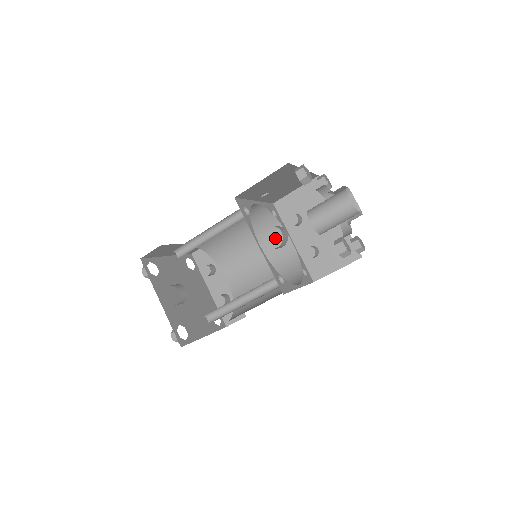
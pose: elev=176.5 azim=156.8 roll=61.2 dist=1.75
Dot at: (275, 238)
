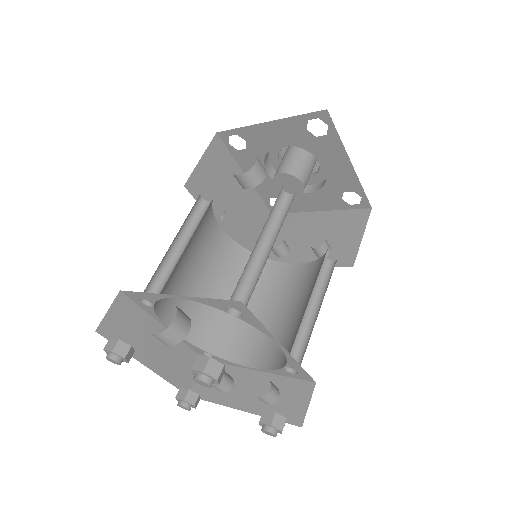
Dot at: (274, 277)
